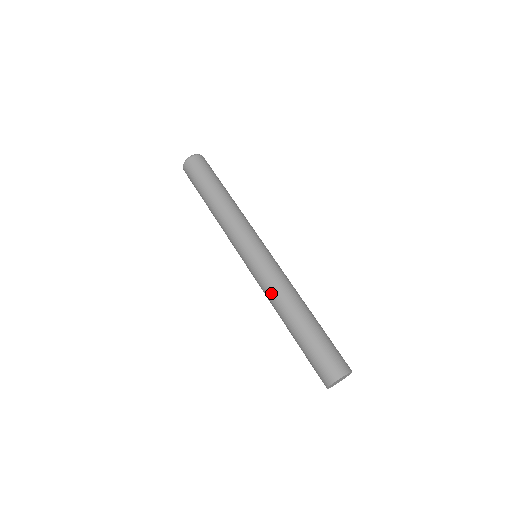
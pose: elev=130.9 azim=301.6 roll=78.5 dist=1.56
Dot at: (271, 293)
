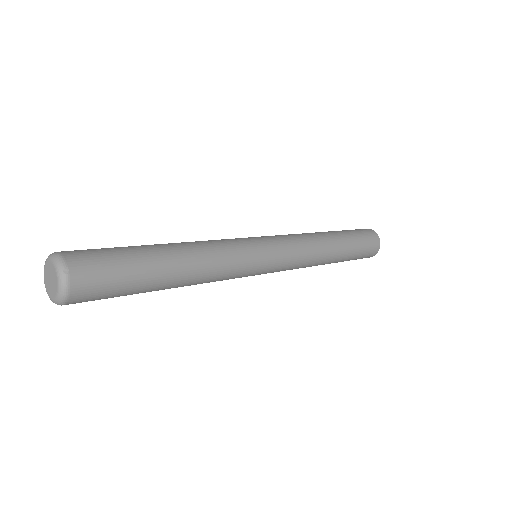
Dot at: occluded
